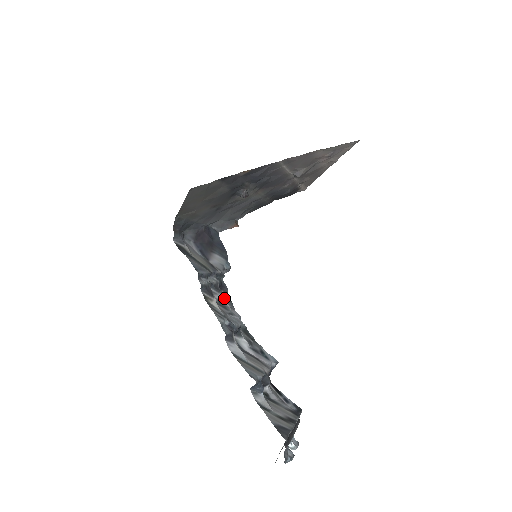
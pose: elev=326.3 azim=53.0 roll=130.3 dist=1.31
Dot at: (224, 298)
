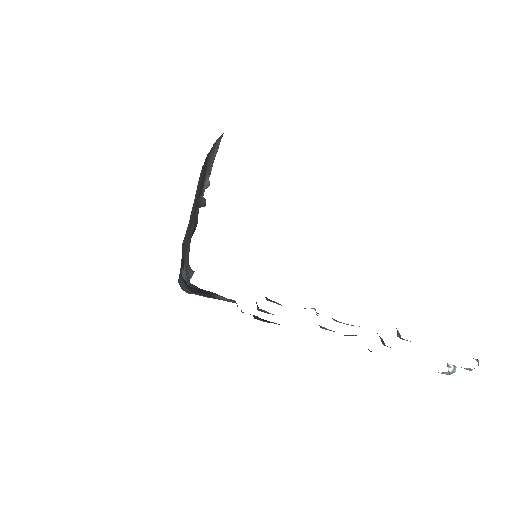
Dot at: occluded
